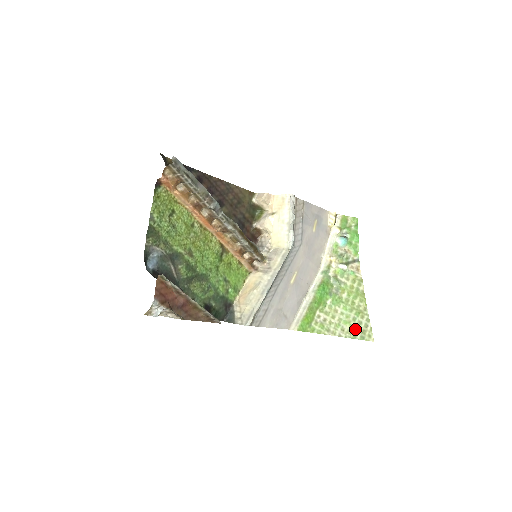
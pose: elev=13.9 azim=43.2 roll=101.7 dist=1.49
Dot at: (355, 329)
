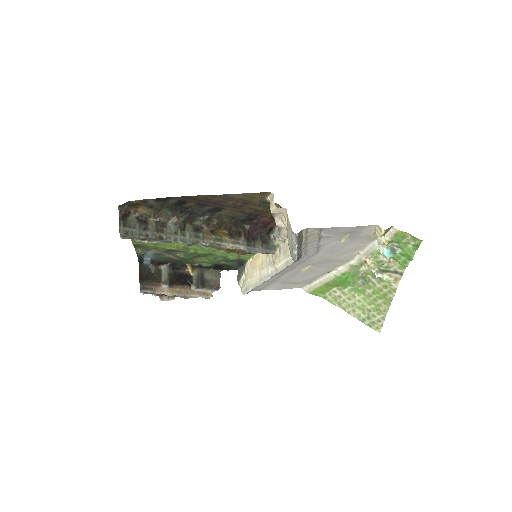
Dot at: (366, 317)
